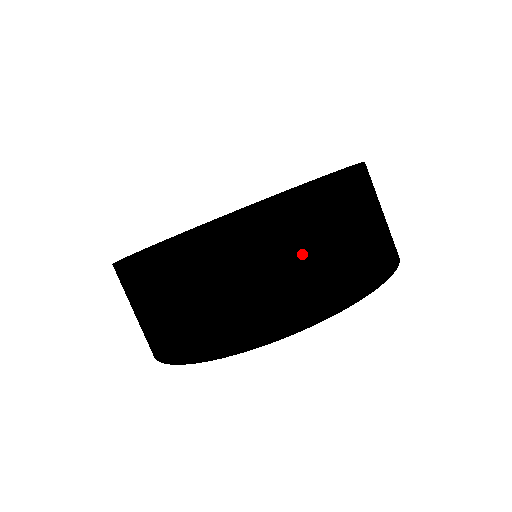
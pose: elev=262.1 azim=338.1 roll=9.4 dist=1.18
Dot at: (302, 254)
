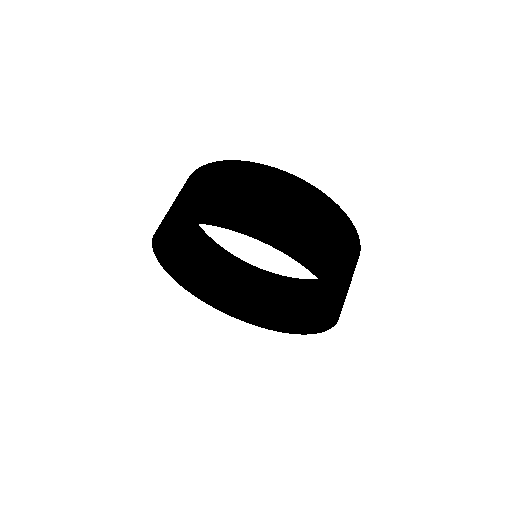
Dot at: occluded
